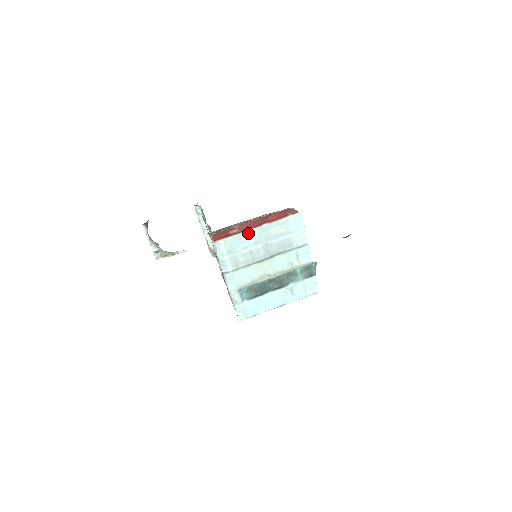
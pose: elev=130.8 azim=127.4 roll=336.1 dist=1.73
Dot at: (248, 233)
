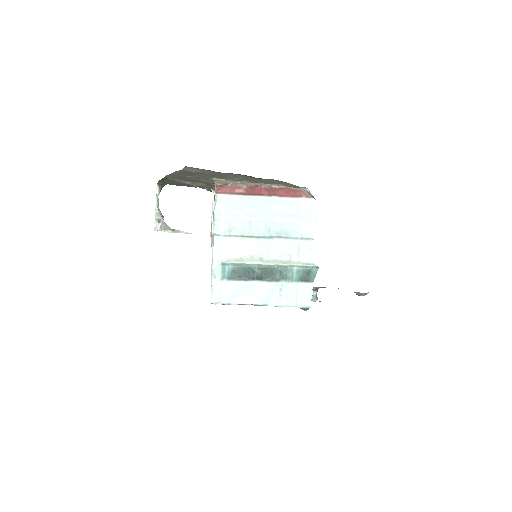
Dot at: (254, 200)
